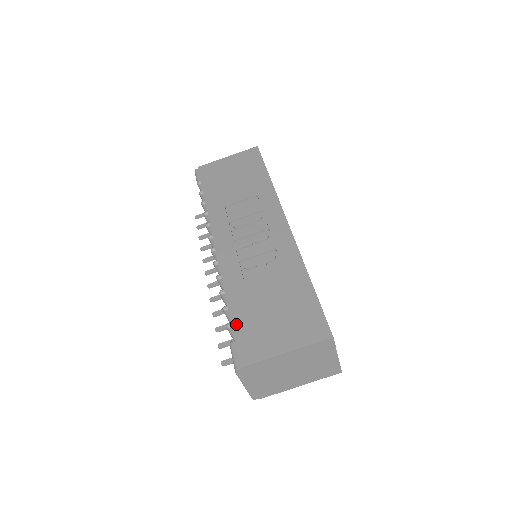
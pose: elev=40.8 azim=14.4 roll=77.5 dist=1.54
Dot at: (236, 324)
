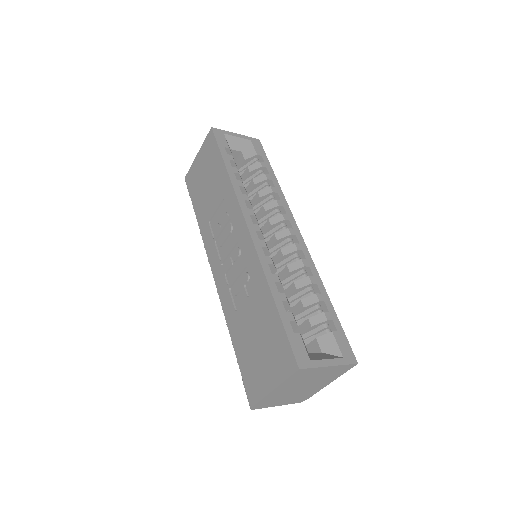
Dot at: (240, 362)
